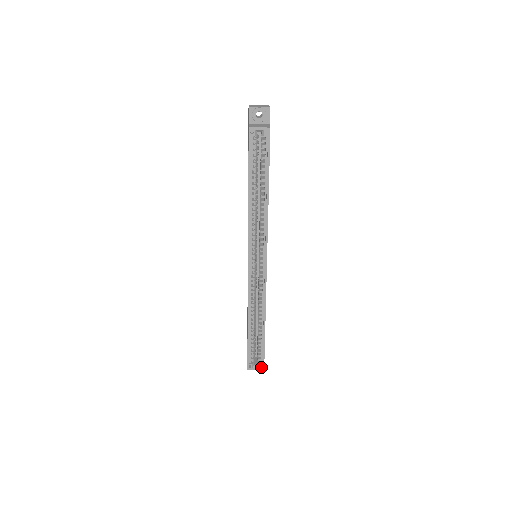
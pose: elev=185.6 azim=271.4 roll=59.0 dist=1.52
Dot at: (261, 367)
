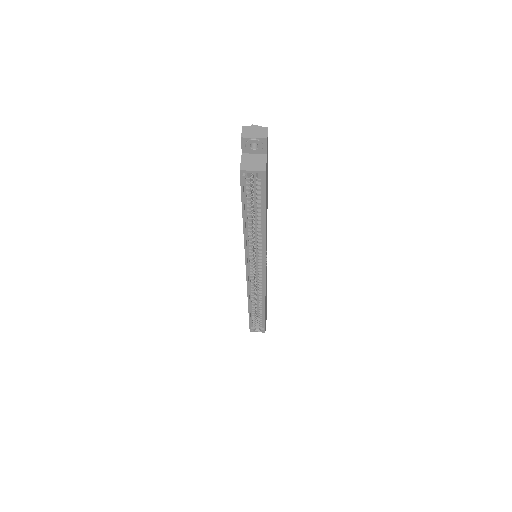
Dot at: (262, 331)
